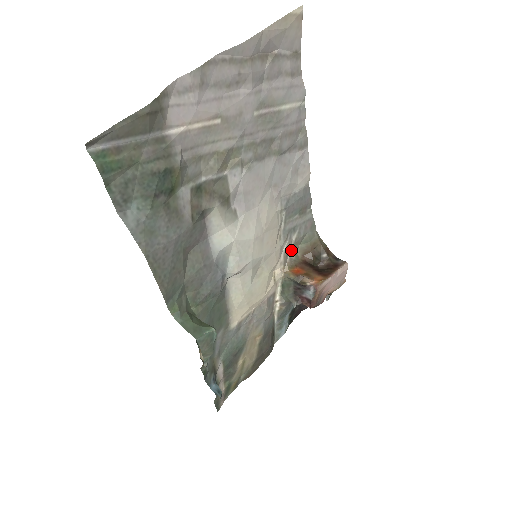
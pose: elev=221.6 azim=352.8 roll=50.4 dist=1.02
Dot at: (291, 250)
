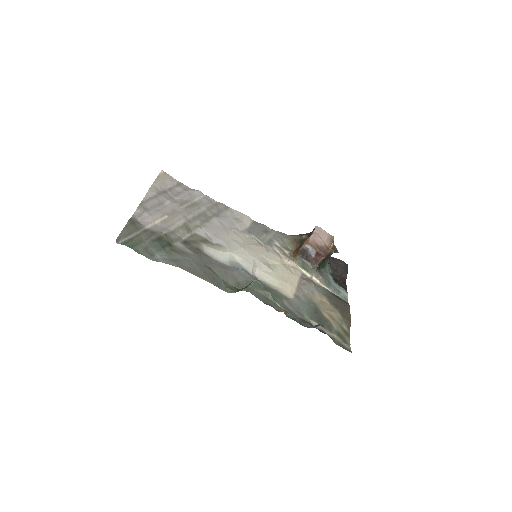
Dot at: (285, 251)
